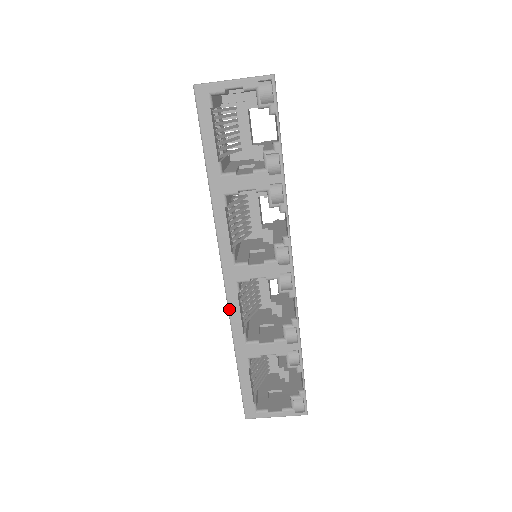
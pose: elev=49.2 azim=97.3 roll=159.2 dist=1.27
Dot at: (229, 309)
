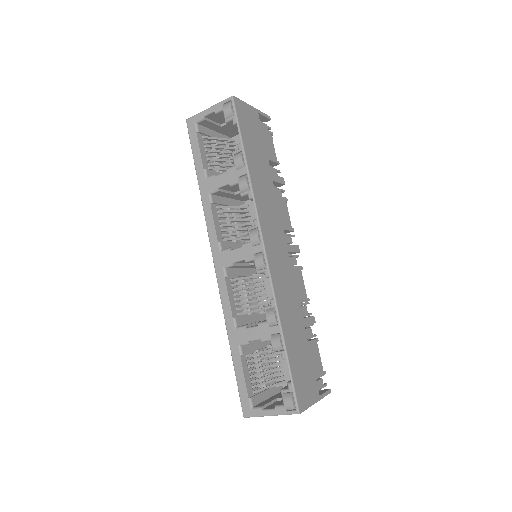
Dot at: (220, 294)
